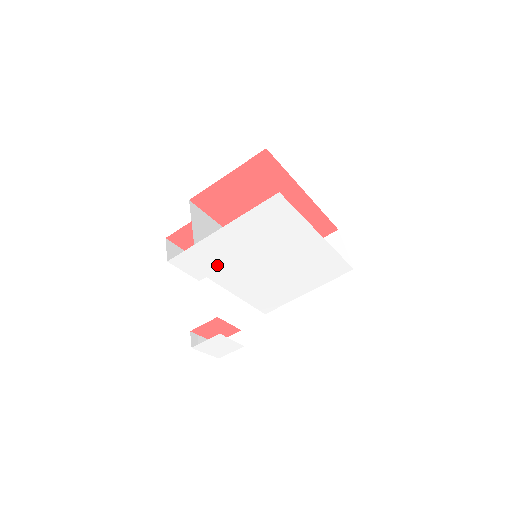
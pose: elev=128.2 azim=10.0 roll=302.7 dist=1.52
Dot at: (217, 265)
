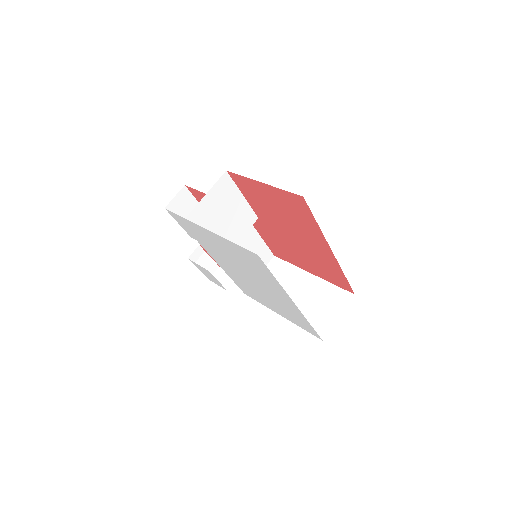
Dot at: (205, 242)
